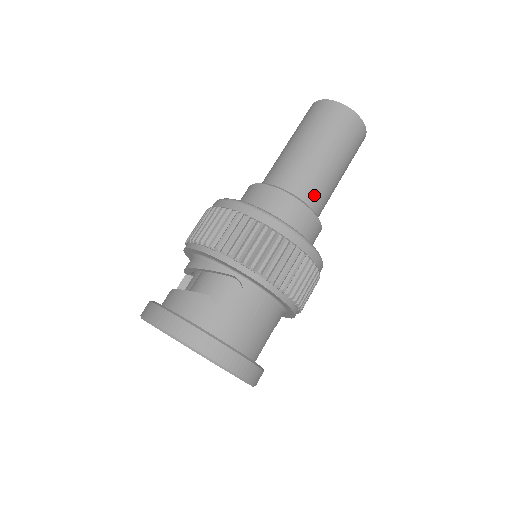
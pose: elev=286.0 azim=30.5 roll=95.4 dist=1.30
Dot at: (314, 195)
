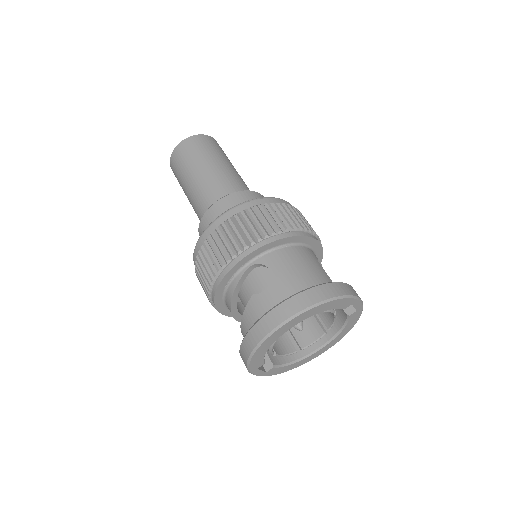
Dot at: (229, 187)
